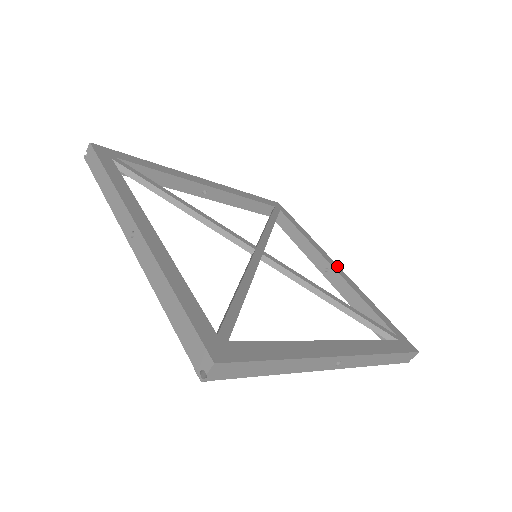
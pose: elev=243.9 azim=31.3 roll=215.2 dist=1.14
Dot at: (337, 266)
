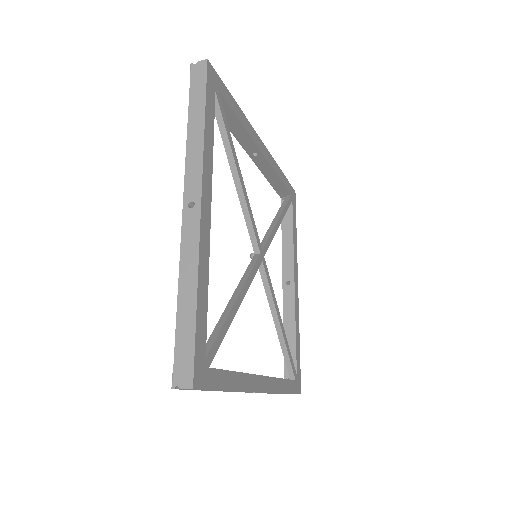
Dot at: (263, 144)
